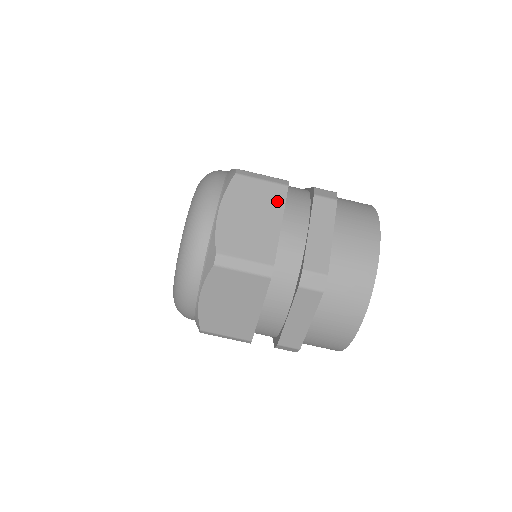
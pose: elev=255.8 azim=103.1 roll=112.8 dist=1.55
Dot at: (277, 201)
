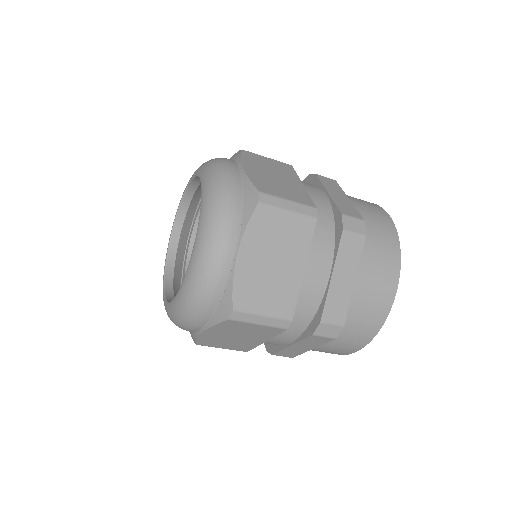
Dot at: (303, 240)
